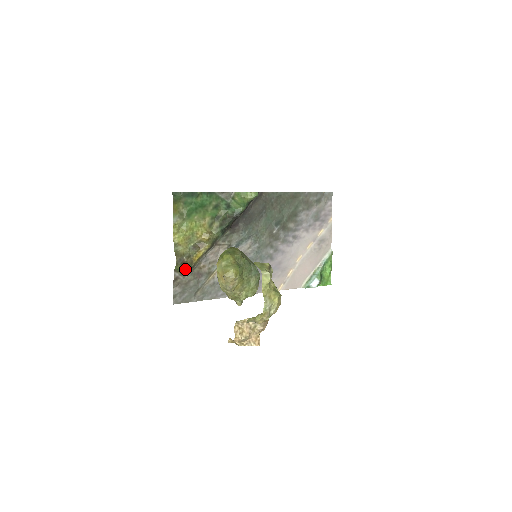
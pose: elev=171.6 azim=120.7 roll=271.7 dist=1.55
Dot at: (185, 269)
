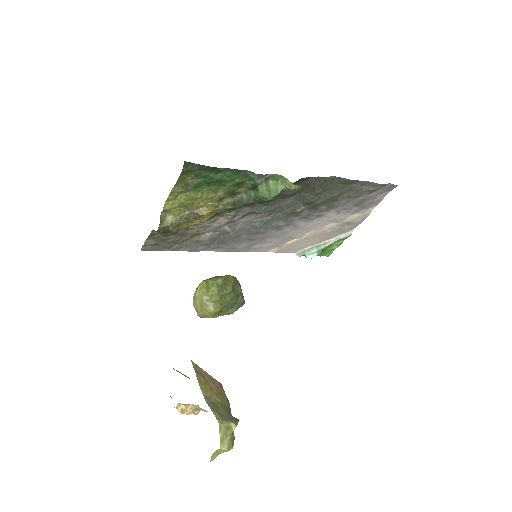
Dot at: (167, 235)
